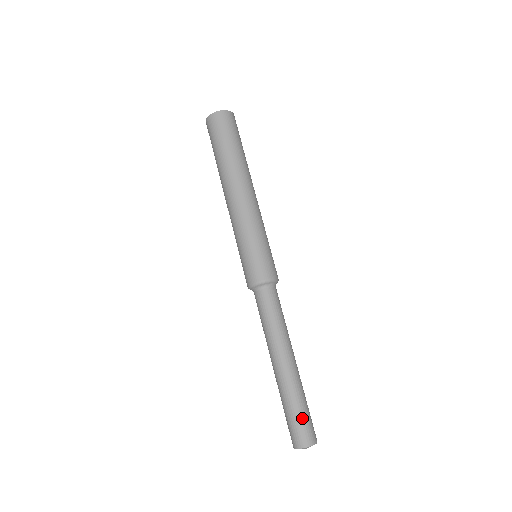
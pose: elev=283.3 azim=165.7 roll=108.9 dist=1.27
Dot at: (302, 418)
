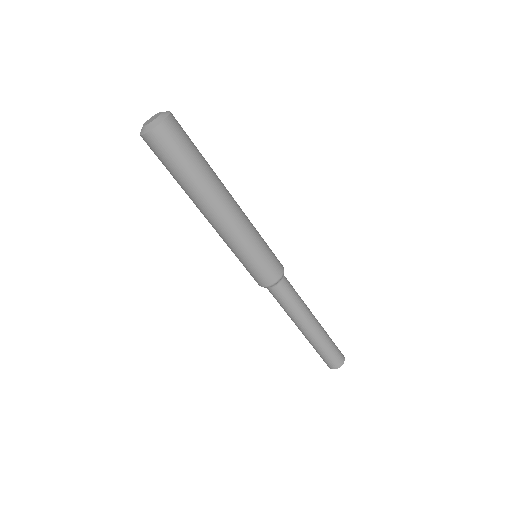
Dot at: (322, 357)
